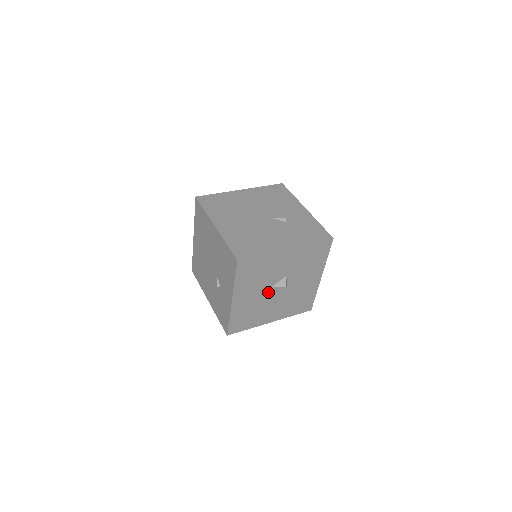
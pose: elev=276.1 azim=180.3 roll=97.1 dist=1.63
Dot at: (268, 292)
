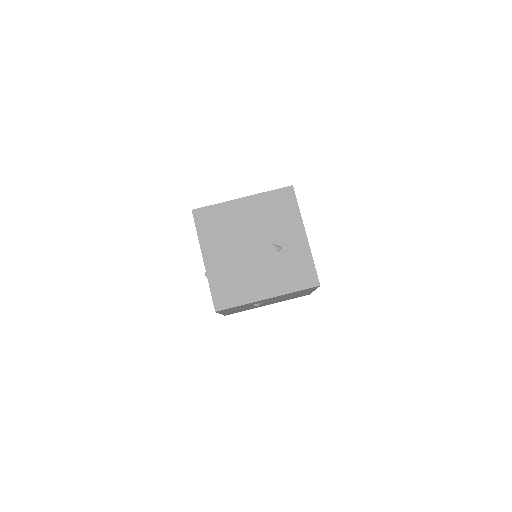
Dot at: occluded
